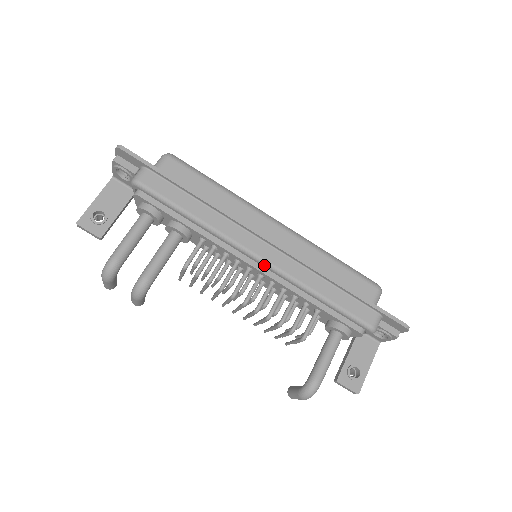
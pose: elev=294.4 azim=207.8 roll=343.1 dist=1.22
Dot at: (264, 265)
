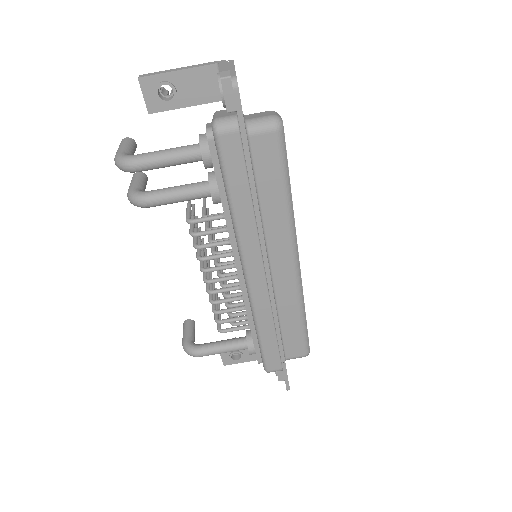
Dot at: (245, 282)
